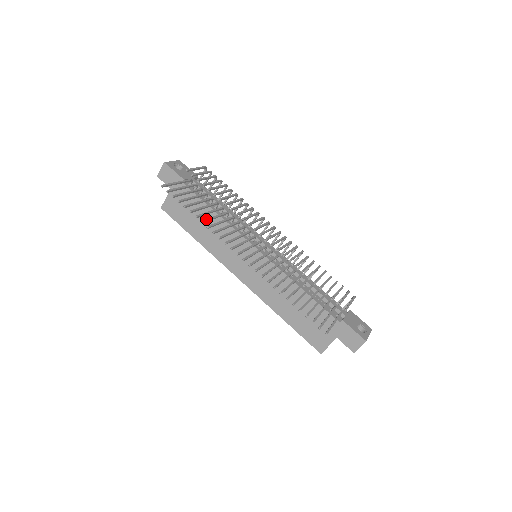
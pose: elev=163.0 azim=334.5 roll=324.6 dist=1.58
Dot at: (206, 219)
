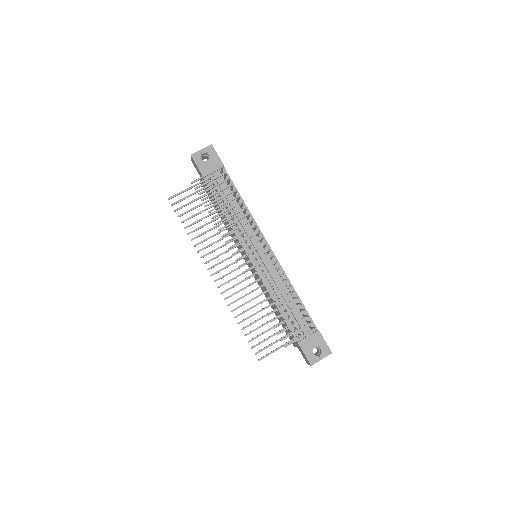
Dot at: occluded
